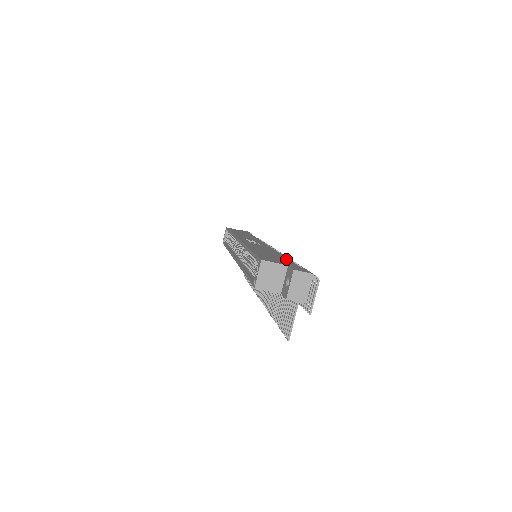
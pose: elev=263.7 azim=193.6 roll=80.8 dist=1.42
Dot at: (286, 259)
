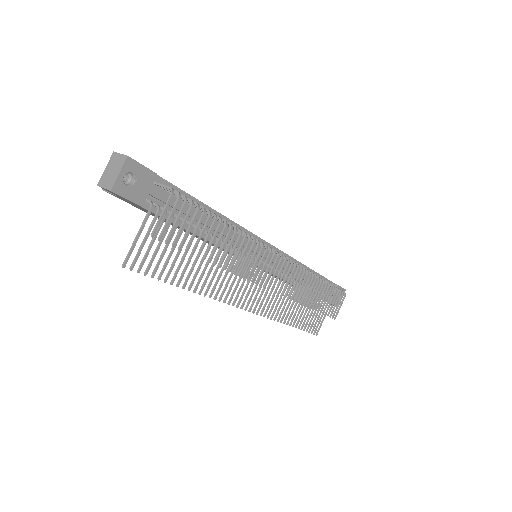
Dot at: (189, 194)
